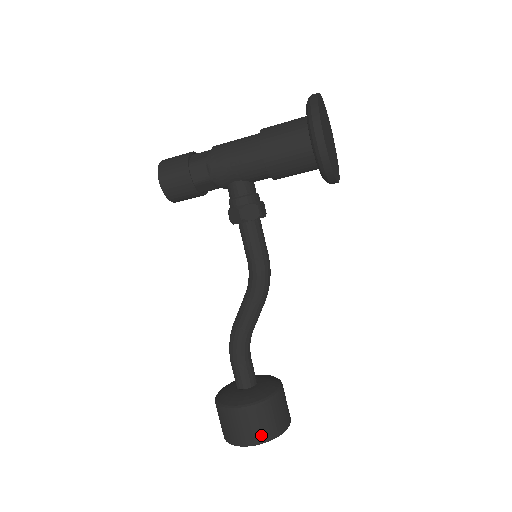
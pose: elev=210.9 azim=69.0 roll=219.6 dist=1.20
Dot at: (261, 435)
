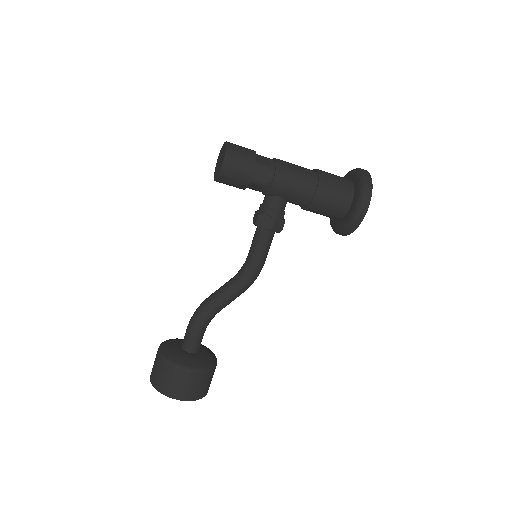
Dot at: (196, 394)
